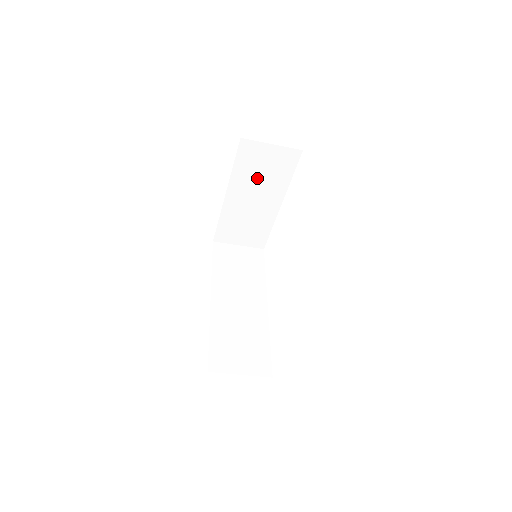
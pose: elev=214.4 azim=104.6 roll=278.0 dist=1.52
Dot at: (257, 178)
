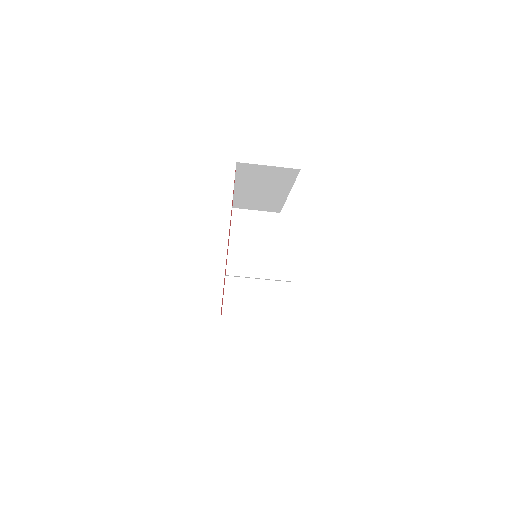
Dot at: (250, 243)
